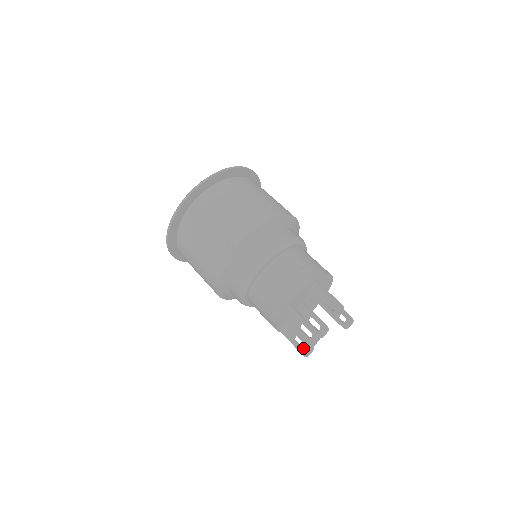
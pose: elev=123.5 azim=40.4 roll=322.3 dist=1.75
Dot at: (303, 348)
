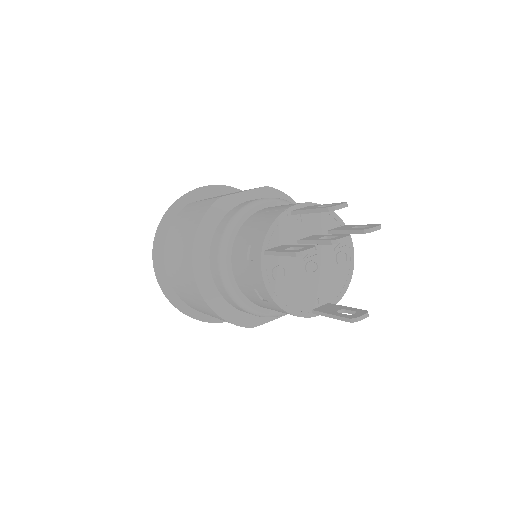
Dot at: occluded
